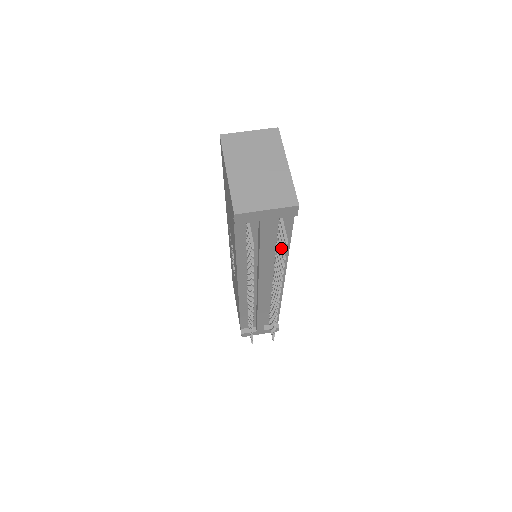
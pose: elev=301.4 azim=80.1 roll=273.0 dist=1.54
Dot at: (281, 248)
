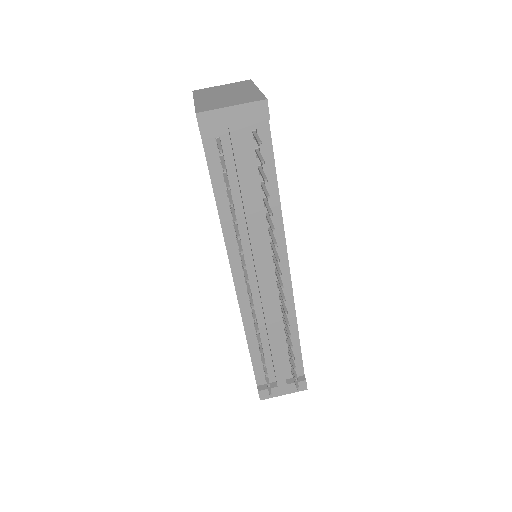
Dot at: (262, 174)
